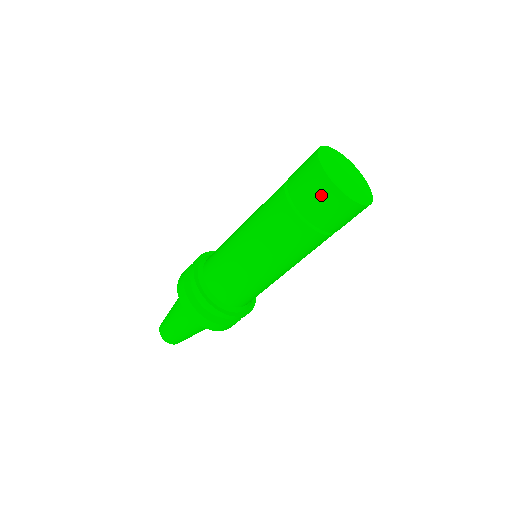
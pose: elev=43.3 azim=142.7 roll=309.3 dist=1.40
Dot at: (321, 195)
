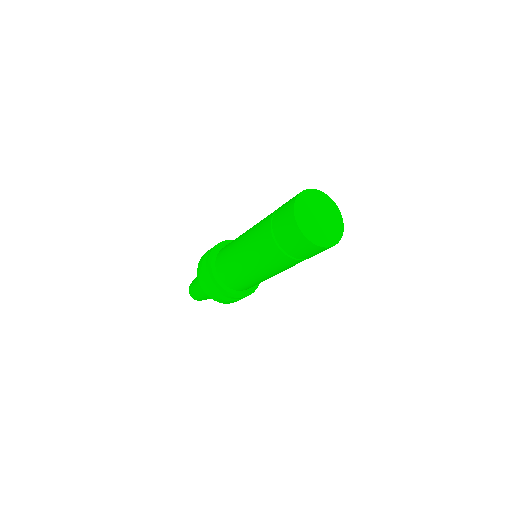
Dot at: (304, 248)
